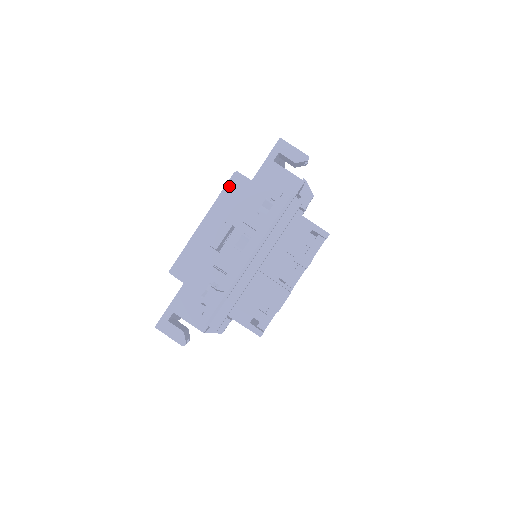
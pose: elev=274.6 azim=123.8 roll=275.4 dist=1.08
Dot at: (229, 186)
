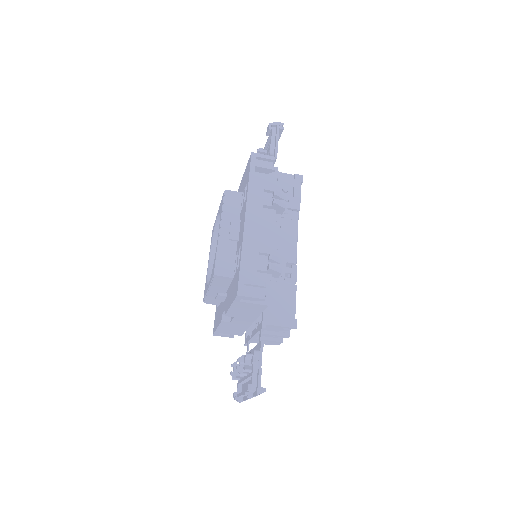
Dot at: (215, 280)
